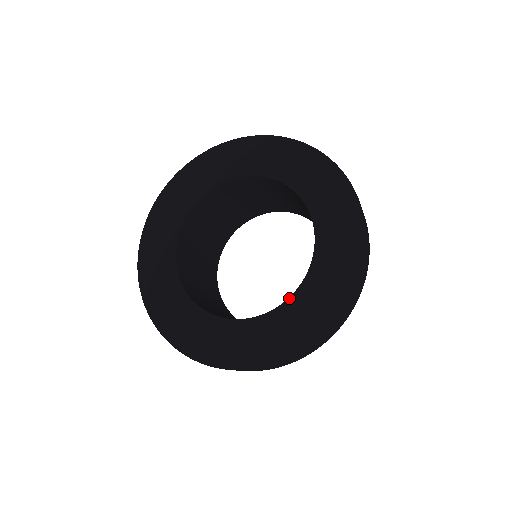
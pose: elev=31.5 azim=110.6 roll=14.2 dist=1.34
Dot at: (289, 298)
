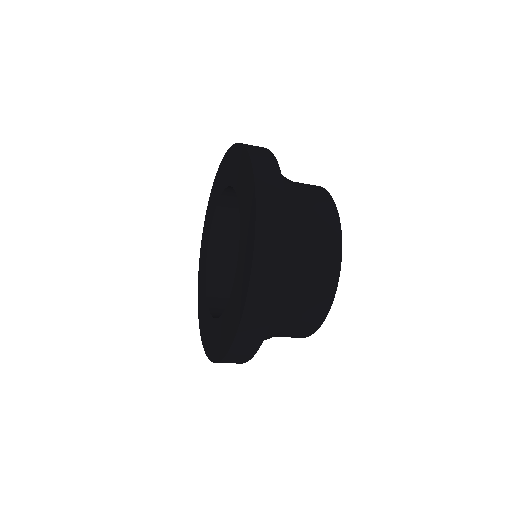
Dot at: (217, 318)
